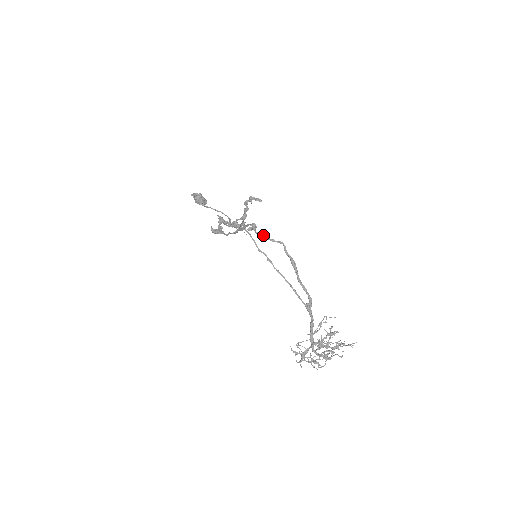
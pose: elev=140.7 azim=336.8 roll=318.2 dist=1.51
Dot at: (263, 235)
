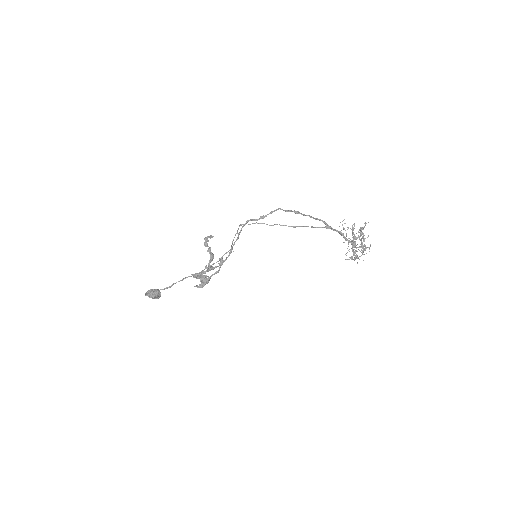
Dot at: (263, 215)
